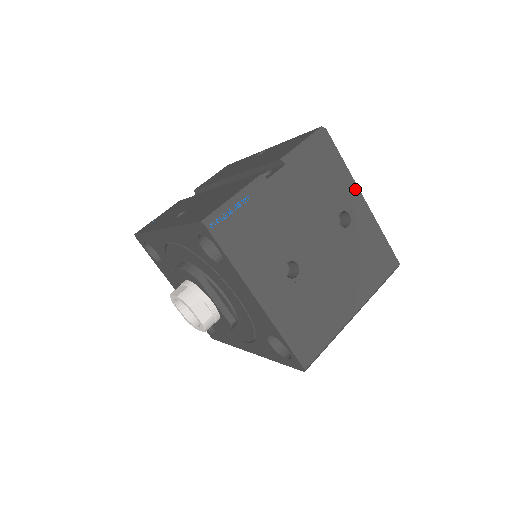
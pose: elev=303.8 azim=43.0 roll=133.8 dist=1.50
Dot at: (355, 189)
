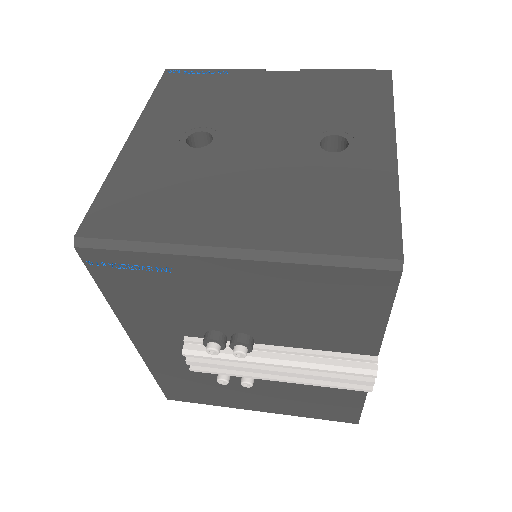
Dot at: (388, 128)
